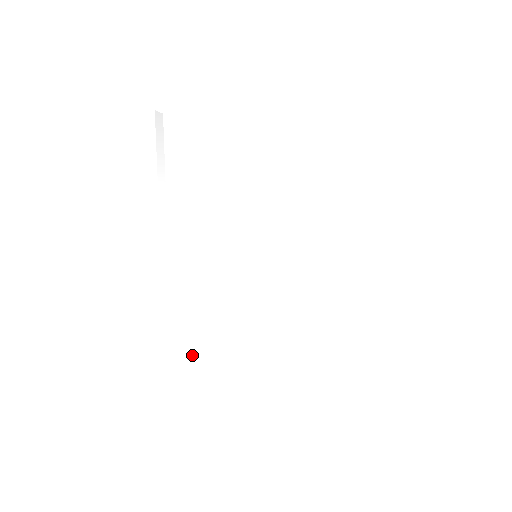
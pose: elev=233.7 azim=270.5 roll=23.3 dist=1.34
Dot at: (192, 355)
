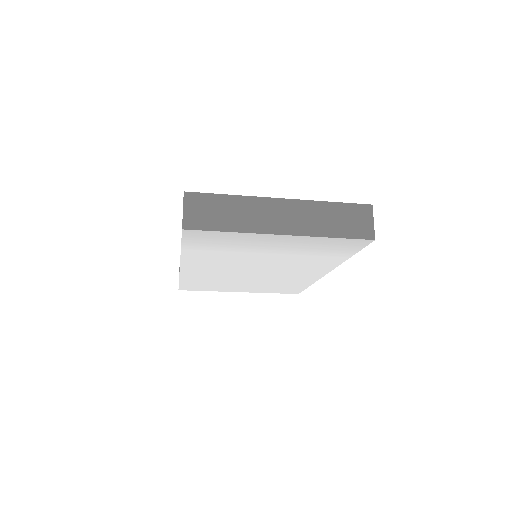
Dot at: (199, 285)
